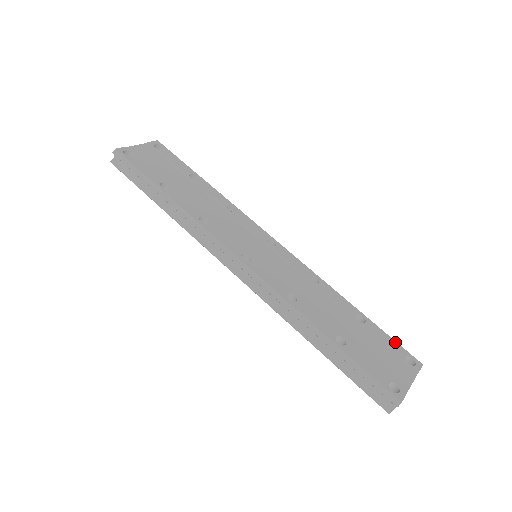
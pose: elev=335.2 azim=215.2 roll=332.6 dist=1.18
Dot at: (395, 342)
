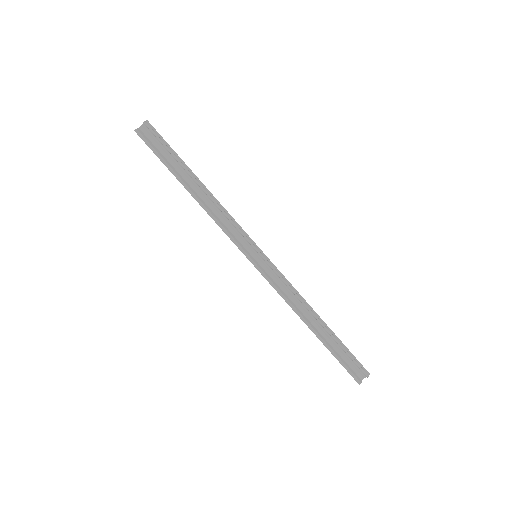
Dot at: occluded
